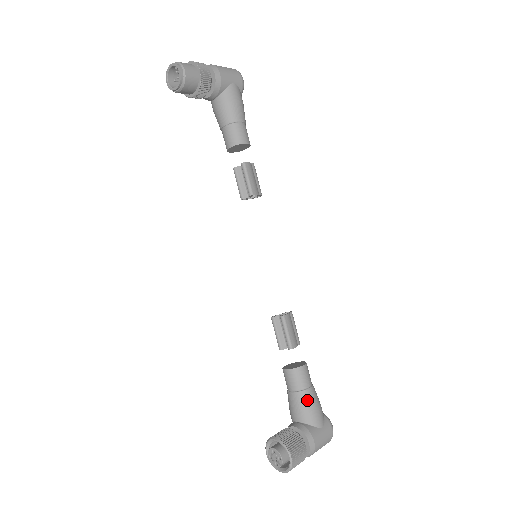
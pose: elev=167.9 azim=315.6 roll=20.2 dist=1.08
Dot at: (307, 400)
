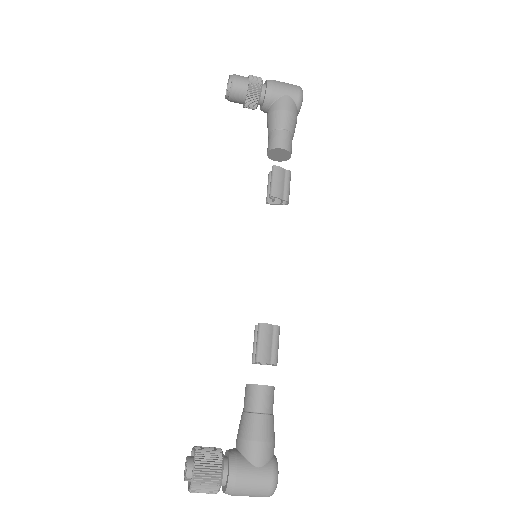
Dot at: (251, 425)
